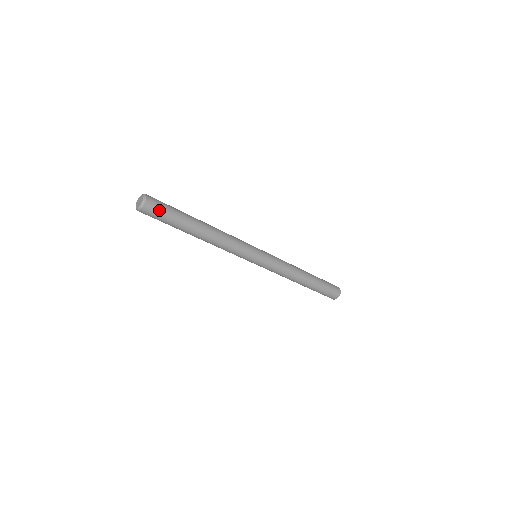
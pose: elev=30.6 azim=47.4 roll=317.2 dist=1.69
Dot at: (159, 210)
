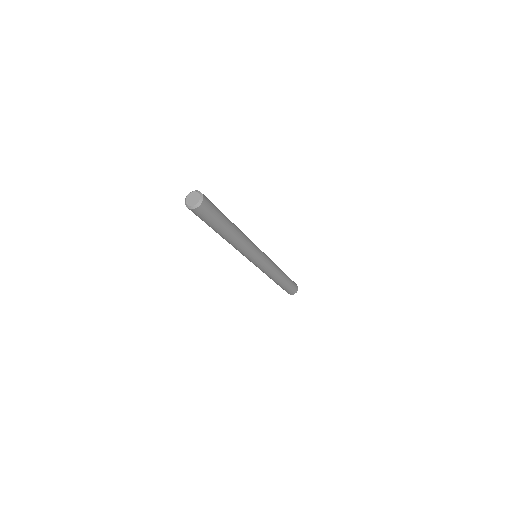
Dot at: (211, 204)
